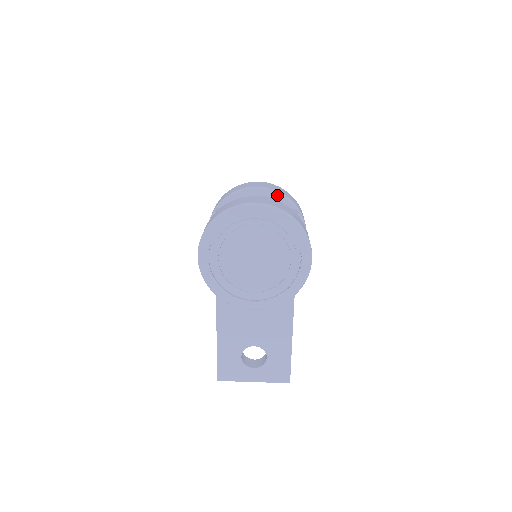
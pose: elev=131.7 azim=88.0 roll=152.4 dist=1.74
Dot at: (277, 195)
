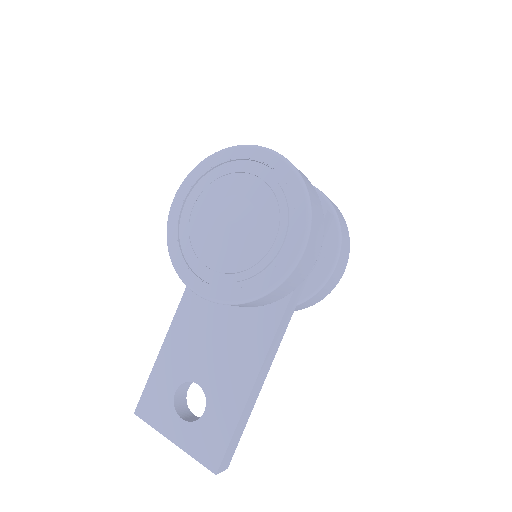
Dot at: (319, 196)
